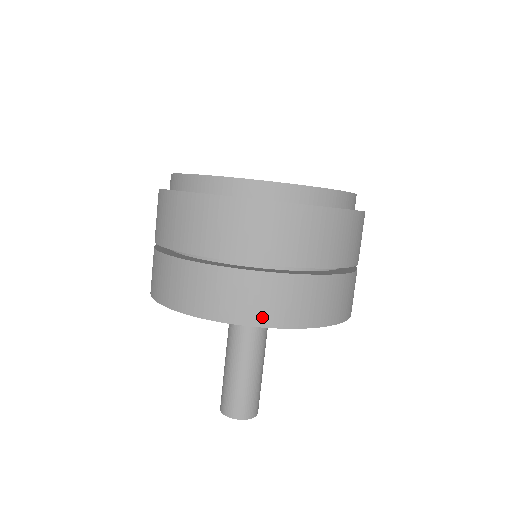
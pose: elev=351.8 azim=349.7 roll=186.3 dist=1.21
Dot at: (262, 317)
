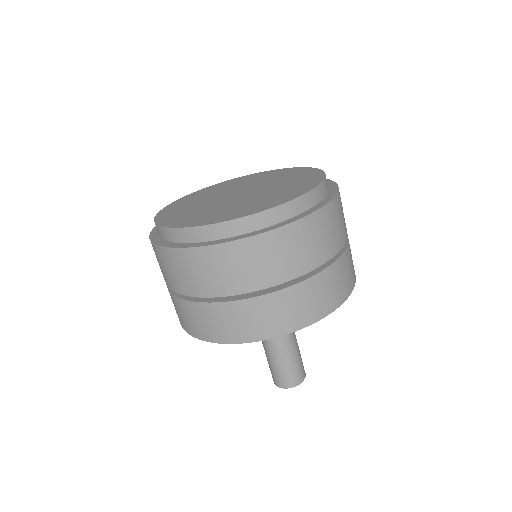
Dot at: (352, 283)
